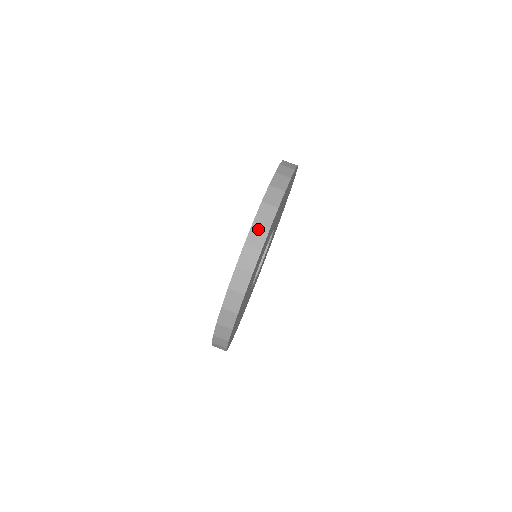
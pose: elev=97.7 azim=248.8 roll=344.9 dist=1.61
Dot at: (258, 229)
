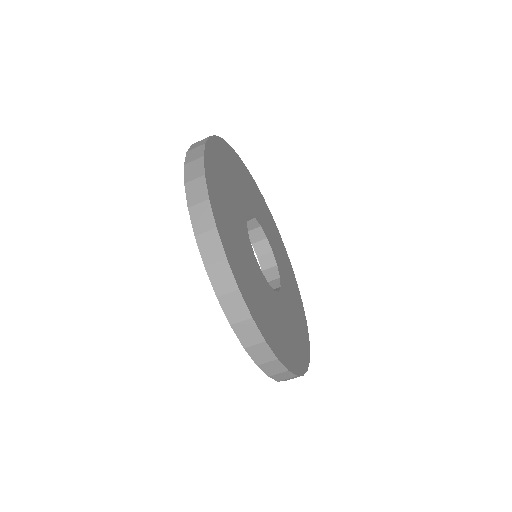
Dot at: (216, 270)
